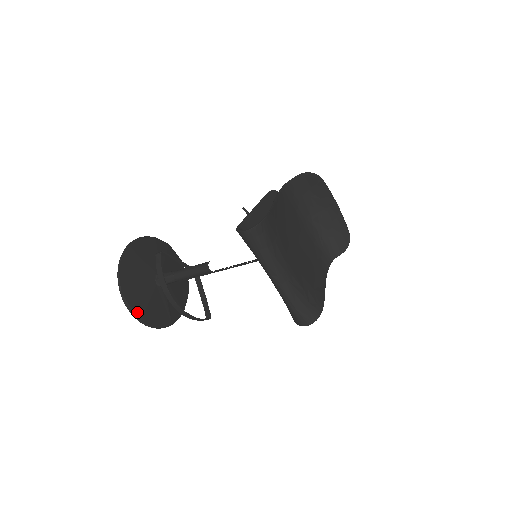
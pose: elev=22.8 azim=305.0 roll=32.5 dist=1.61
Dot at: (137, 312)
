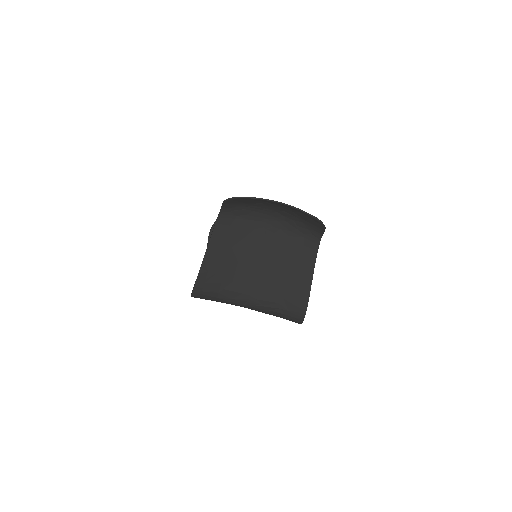
Dot at: occluded
